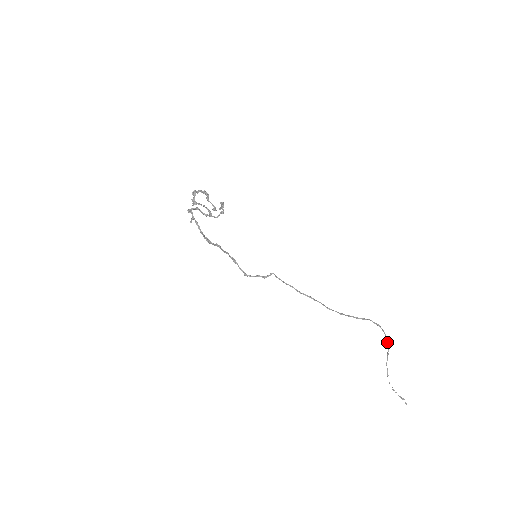
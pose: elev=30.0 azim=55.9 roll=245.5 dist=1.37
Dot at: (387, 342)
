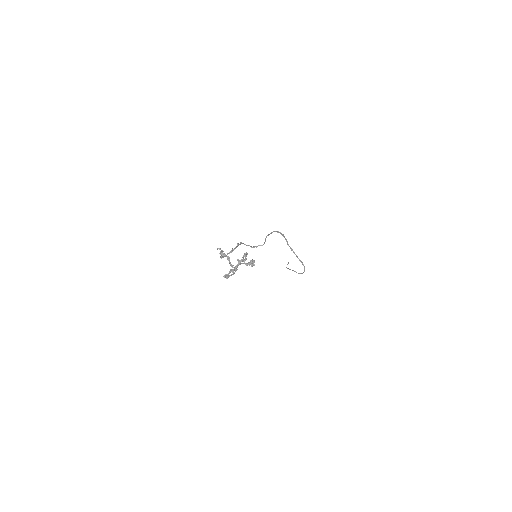
Dot at: occluded
